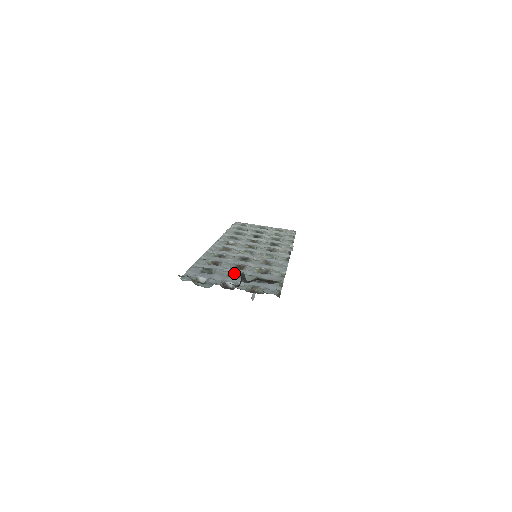
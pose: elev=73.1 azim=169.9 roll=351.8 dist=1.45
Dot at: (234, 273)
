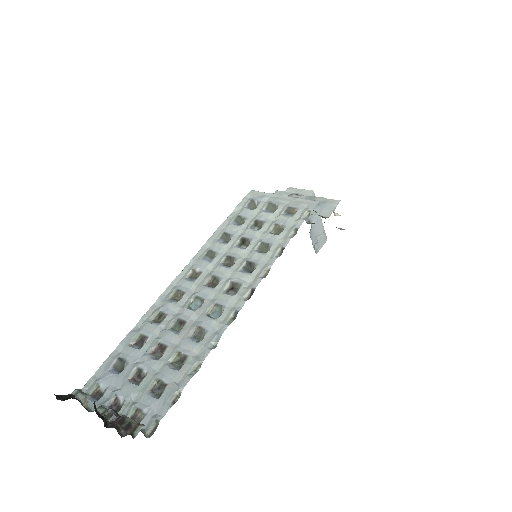
Dot at: (141, 370)
